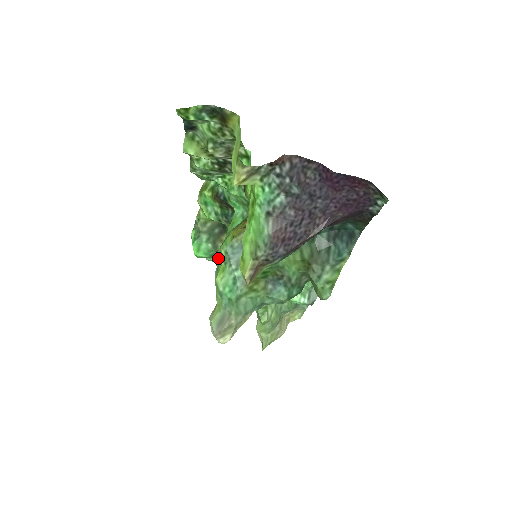
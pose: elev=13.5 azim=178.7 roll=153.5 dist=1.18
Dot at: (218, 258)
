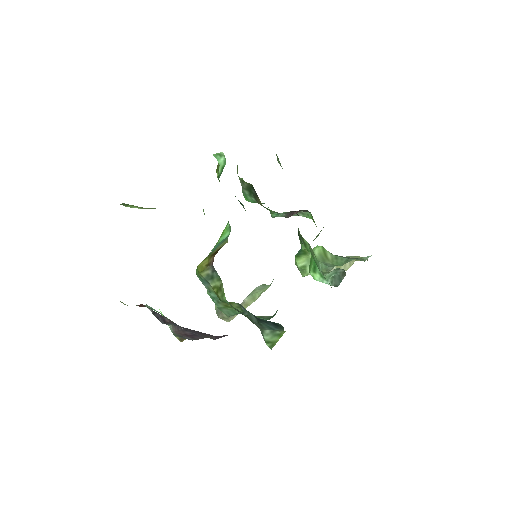
Dot at: occluded
